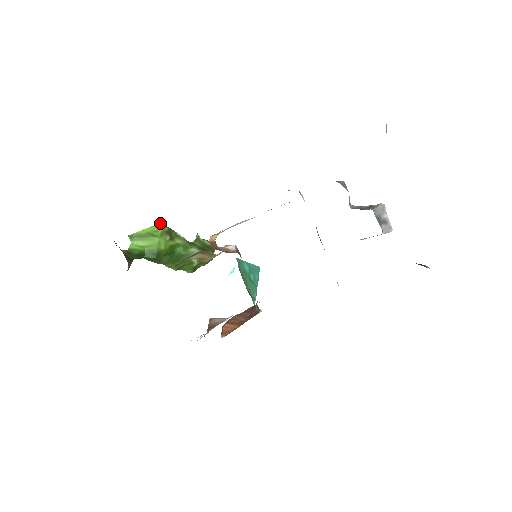
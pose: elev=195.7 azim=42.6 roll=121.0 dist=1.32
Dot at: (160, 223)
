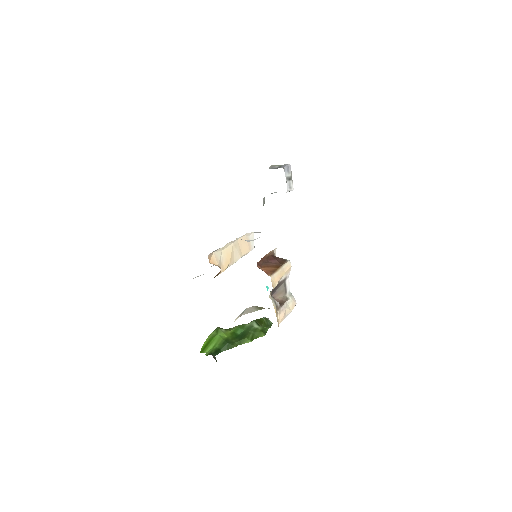
Dot at: occluded
